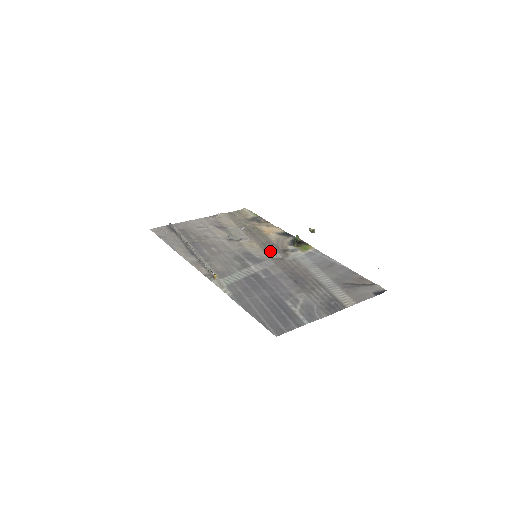
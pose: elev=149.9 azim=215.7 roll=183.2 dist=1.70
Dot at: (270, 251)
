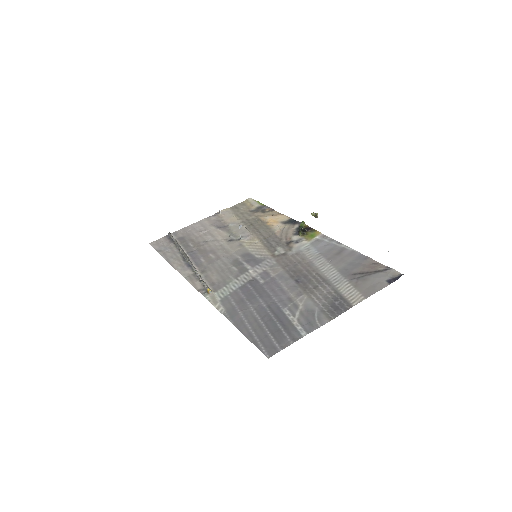
Dot at: (272, 247)
